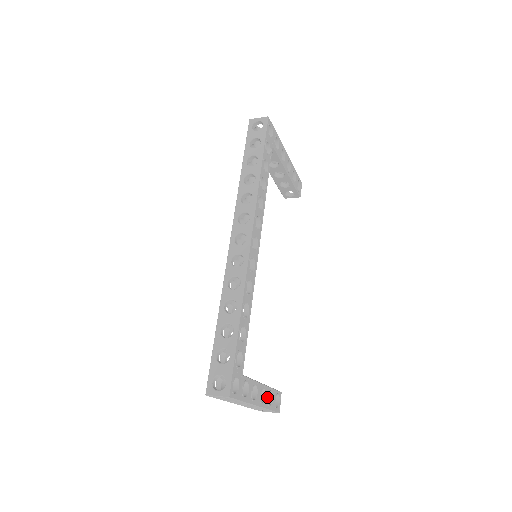
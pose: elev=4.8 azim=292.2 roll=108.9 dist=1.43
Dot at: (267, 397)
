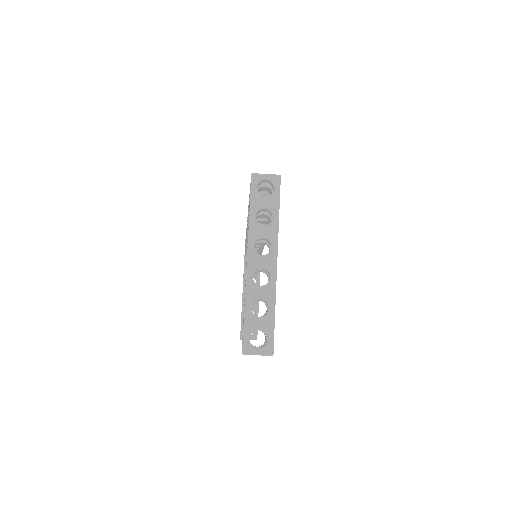
Dot at: occluded
